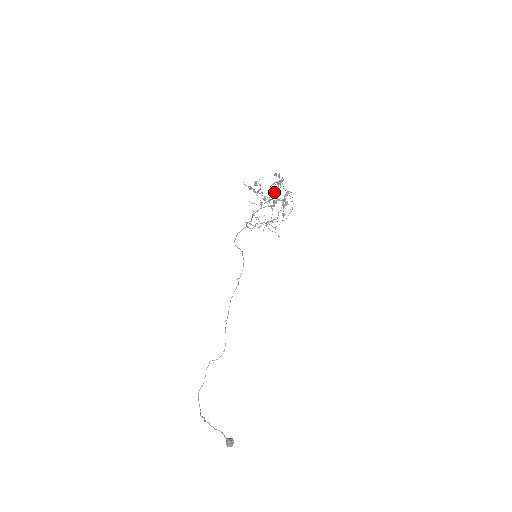
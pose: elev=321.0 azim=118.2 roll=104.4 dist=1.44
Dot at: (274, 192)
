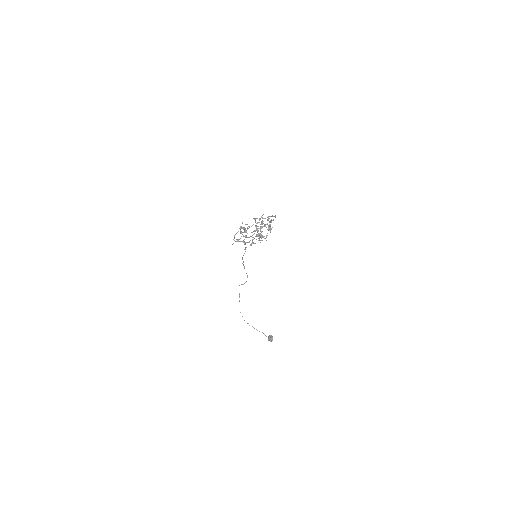
Dot at: occluded
